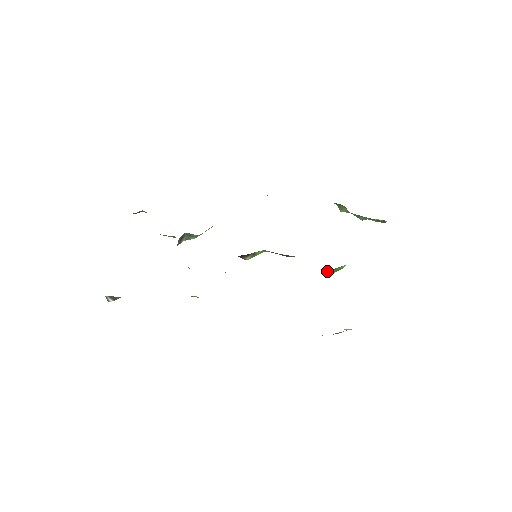
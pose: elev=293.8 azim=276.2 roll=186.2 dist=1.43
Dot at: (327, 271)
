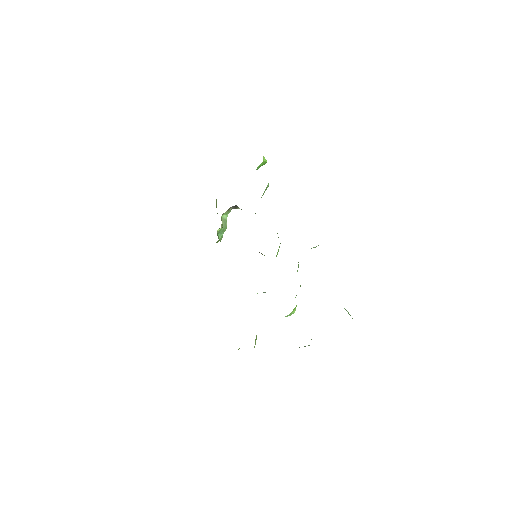
Dot at: occluded
